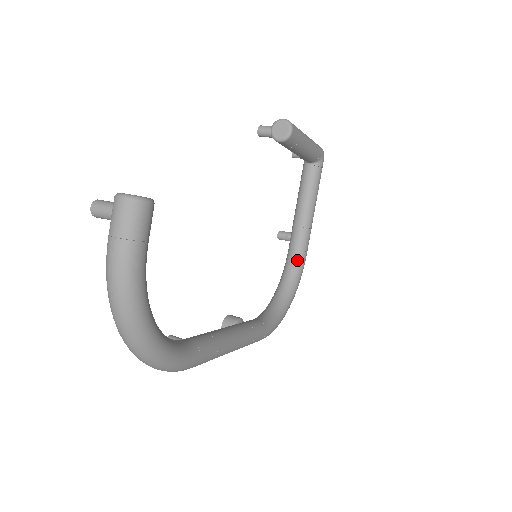
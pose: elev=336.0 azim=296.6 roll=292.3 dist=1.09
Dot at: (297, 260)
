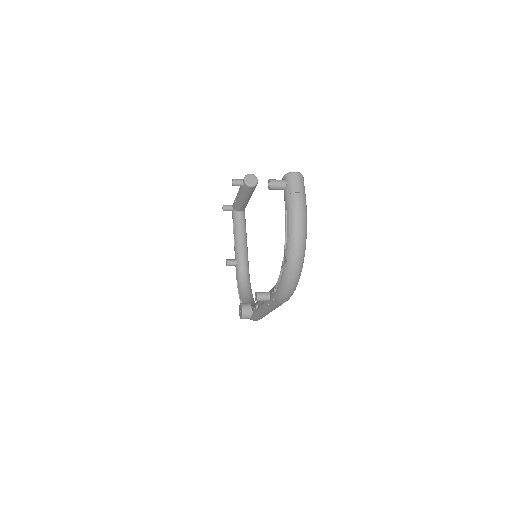
Dot at: (247, 275)
